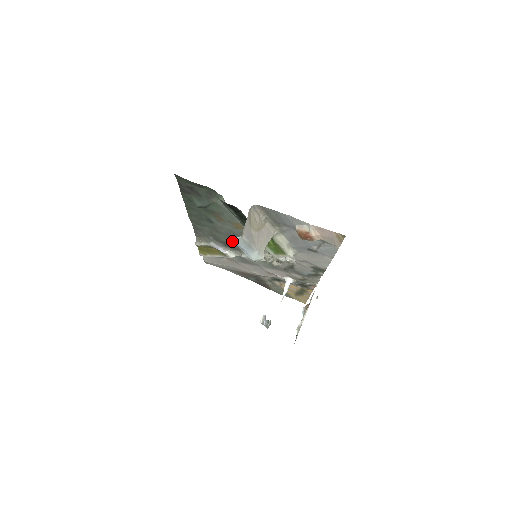
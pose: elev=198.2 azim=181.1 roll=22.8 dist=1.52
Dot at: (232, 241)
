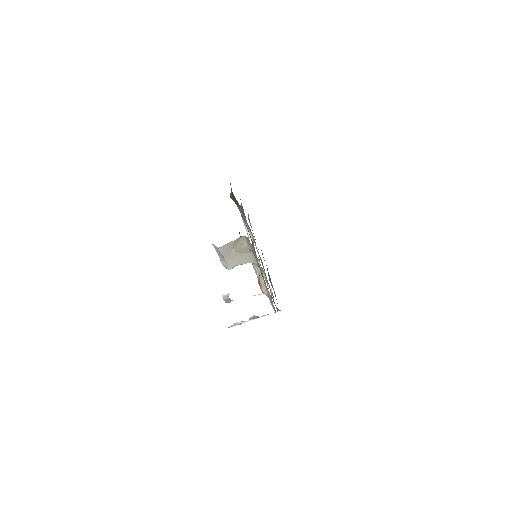
Dot at: occluded
